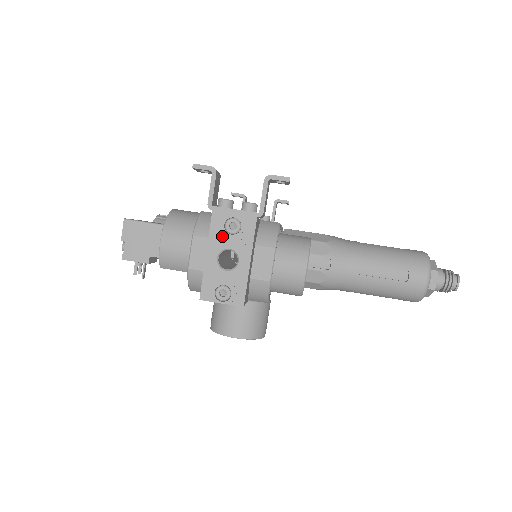
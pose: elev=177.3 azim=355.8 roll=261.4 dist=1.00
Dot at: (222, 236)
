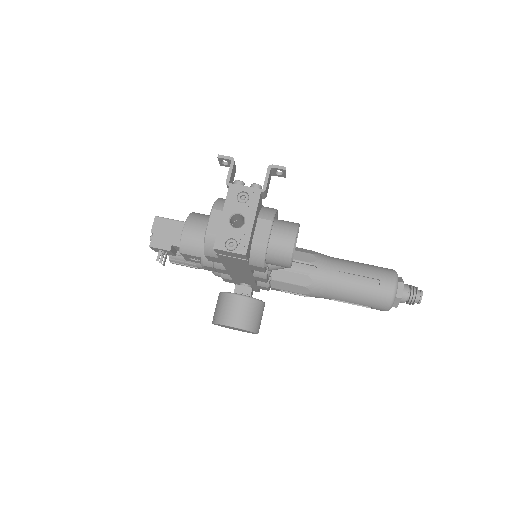
Dot at: (234, 204)
